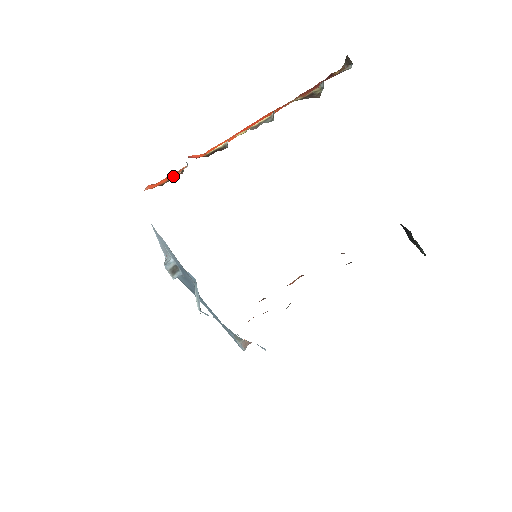
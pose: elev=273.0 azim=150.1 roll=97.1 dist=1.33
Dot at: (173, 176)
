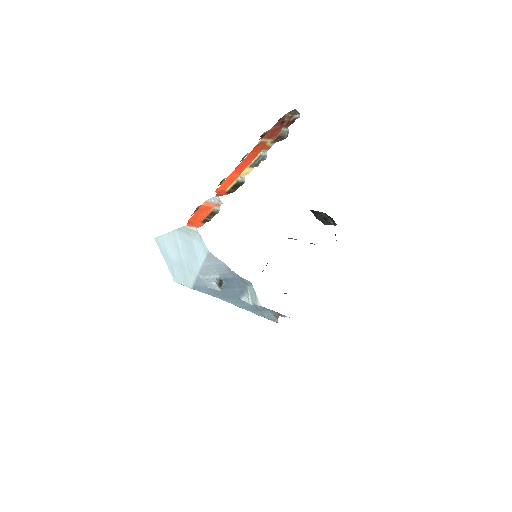
Dot at: (209, 212)
